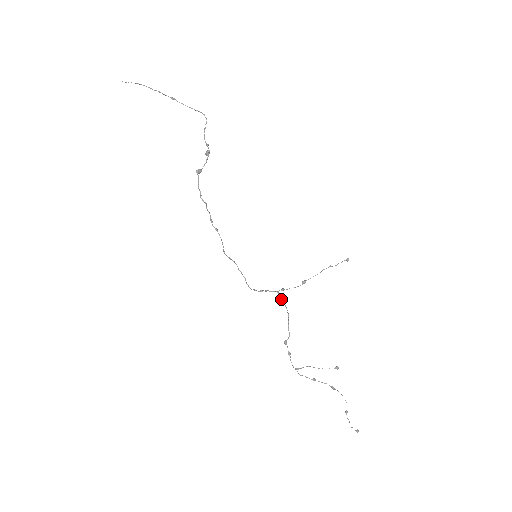
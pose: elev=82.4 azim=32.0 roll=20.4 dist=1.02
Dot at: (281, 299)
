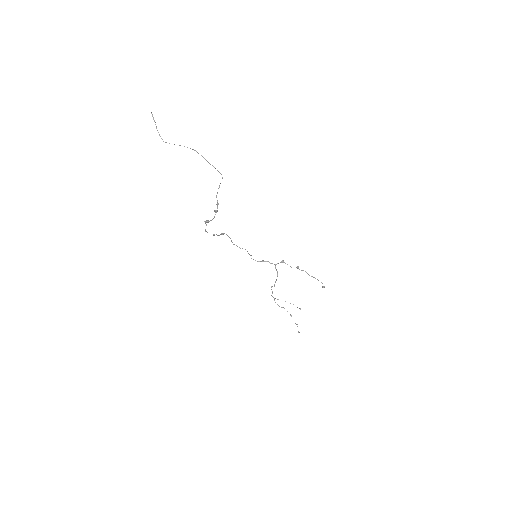
Dot at: (276, 270)
